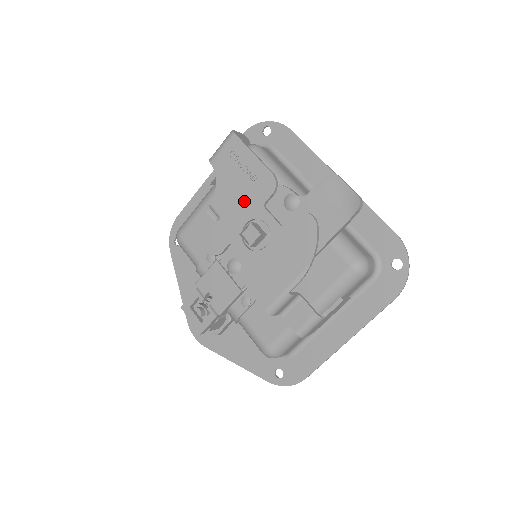
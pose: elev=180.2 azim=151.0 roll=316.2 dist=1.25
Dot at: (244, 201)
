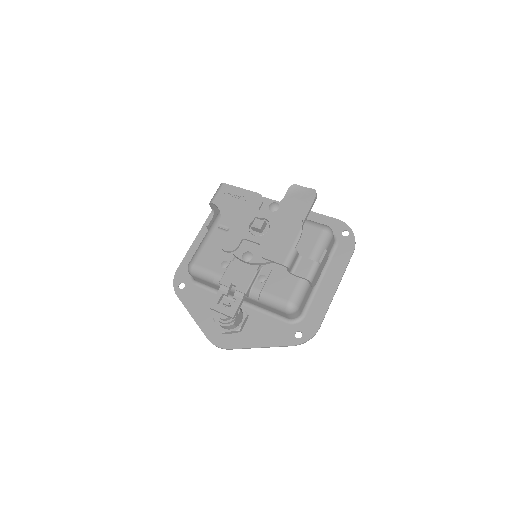
Dot at: (244, 213)
